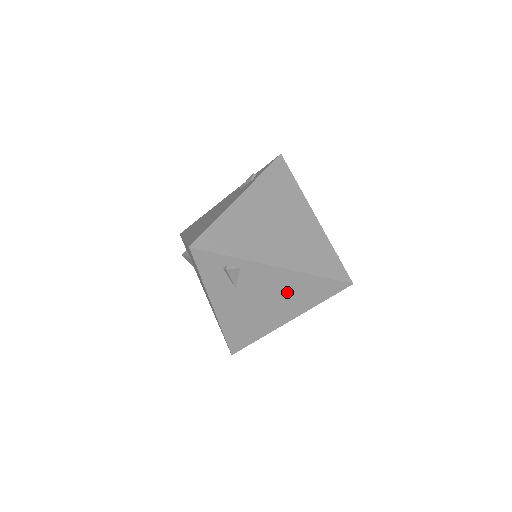
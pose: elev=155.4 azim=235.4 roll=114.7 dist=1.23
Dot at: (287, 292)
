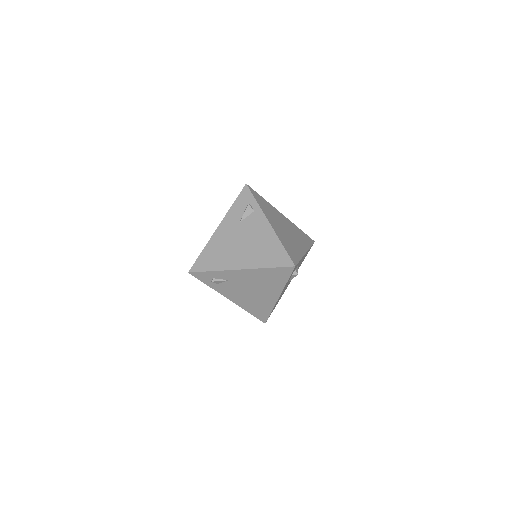
Dot at: (259, 245)
